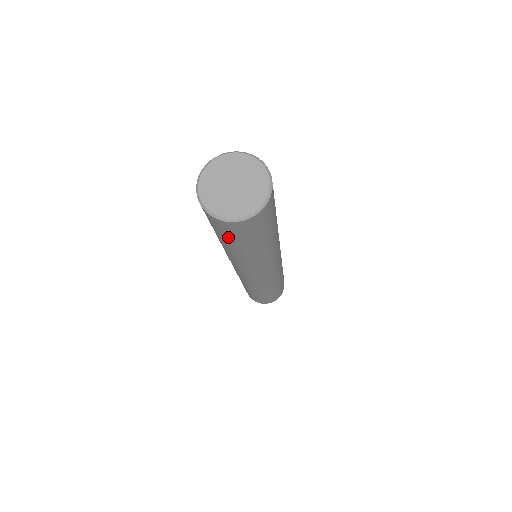
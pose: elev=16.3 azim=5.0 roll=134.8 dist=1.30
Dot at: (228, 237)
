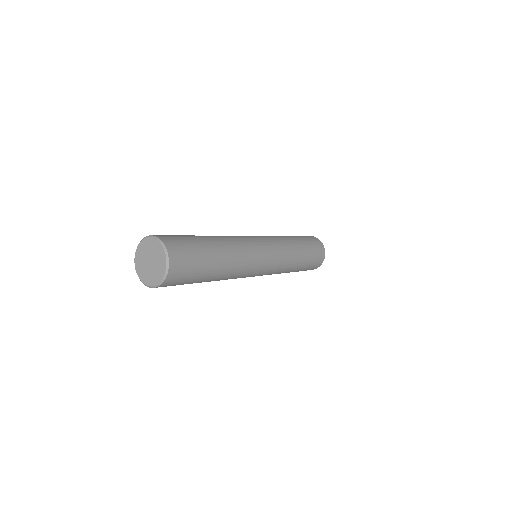
Dot at: (186, 283)
